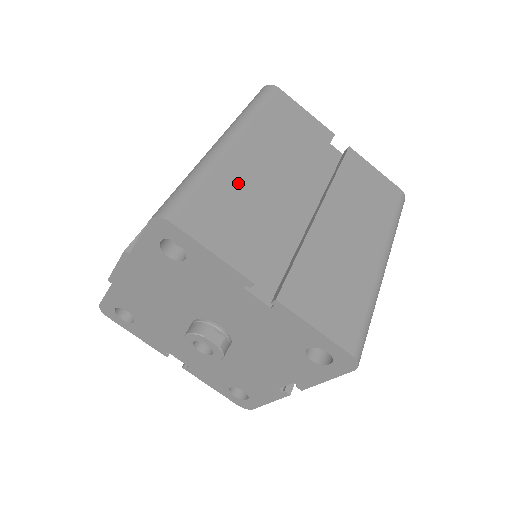
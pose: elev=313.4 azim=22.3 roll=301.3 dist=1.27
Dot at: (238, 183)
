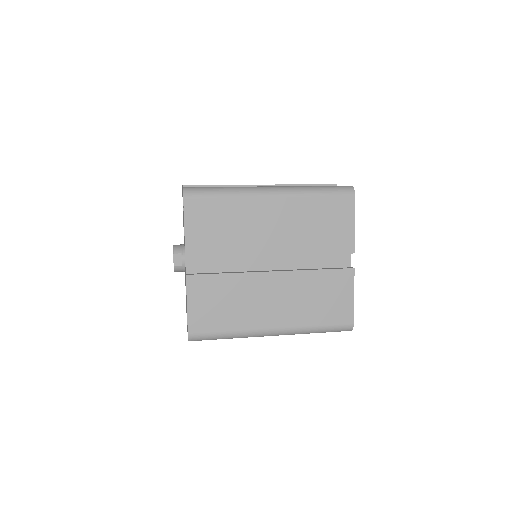
Dot at: (243, 215)
